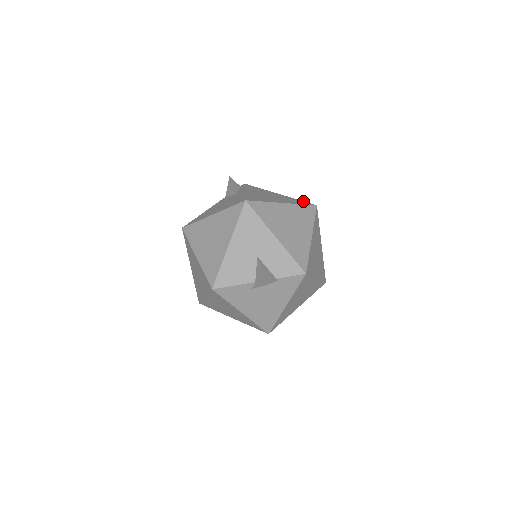
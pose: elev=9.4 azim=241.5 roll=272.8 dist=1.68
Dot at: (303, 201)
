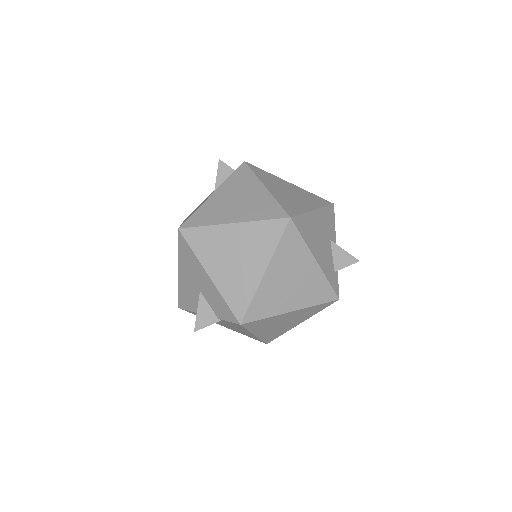
Dot at: (280, 206)
